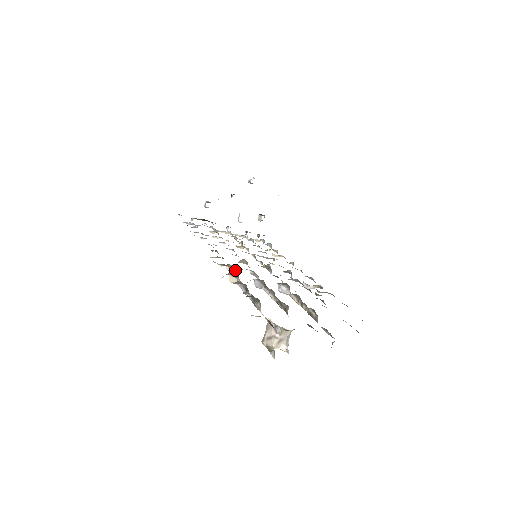
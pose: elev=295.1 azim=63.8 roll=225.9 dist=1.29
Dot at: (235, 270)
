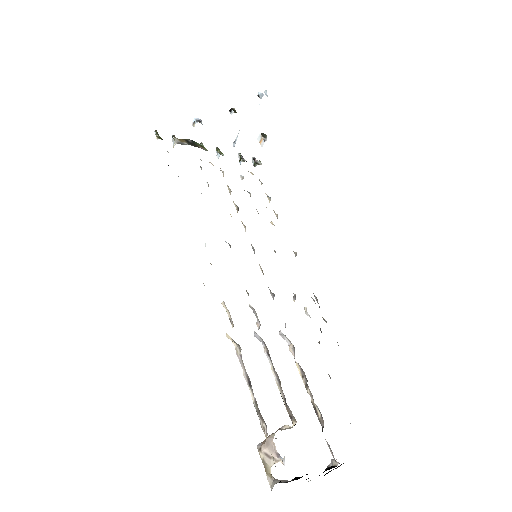
Dot at: (238, 344)
